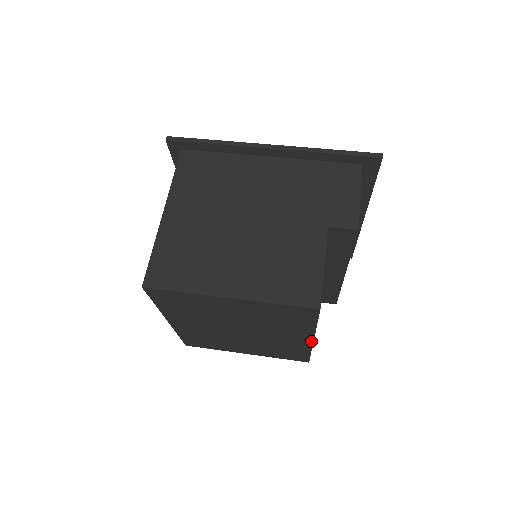
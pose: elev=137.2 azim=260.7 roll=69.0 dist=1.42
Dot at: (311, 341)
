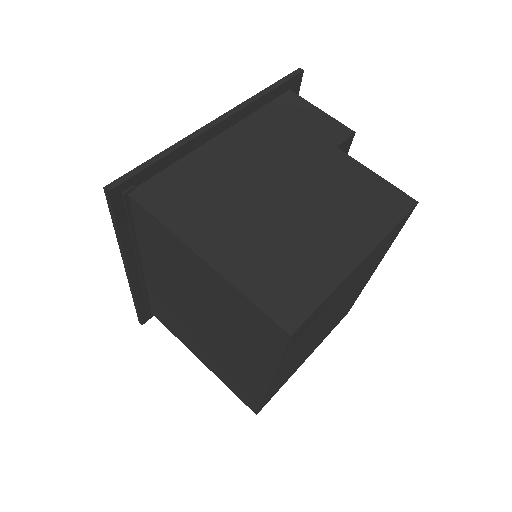
Dot at: (374, 271)
